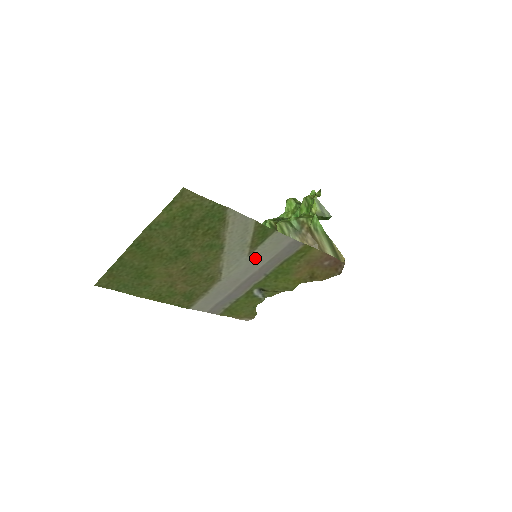
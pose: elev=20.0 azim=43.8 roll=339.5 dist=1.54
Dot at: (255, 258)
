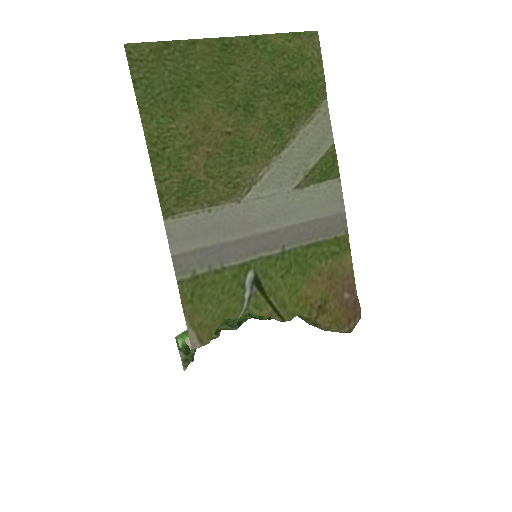
Dot at: (296, 202)
